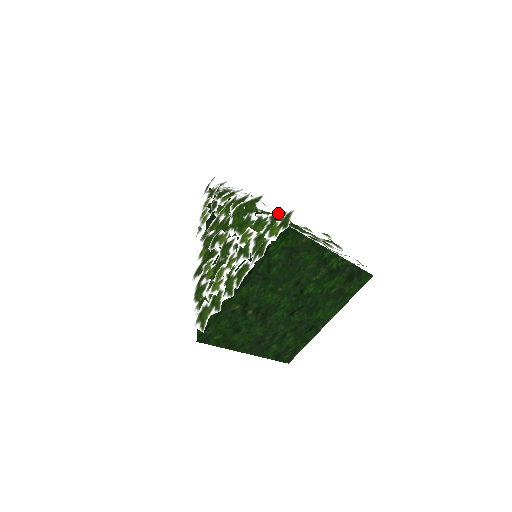
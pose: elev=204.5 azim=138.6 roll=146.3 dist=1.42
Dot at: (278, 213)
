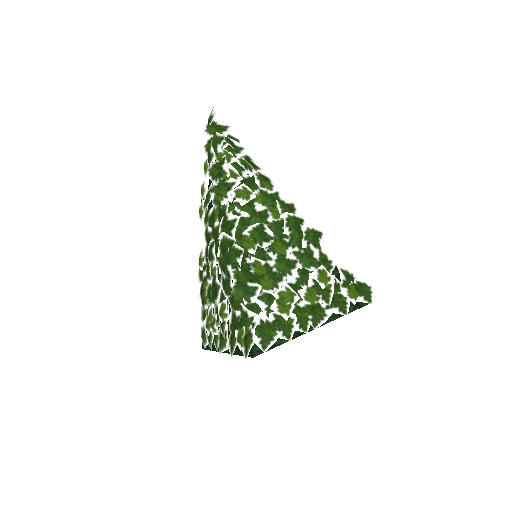
Dot at: (247, 313)
